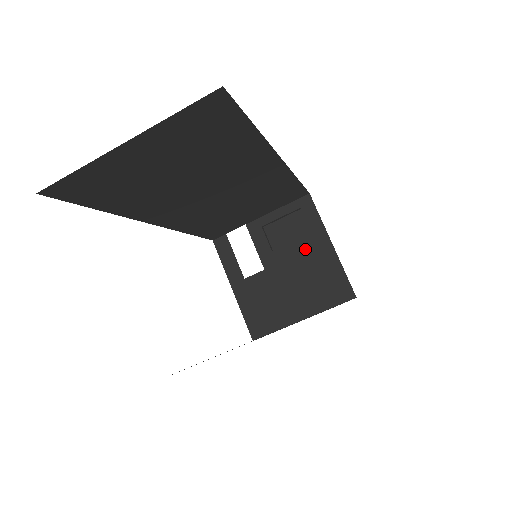
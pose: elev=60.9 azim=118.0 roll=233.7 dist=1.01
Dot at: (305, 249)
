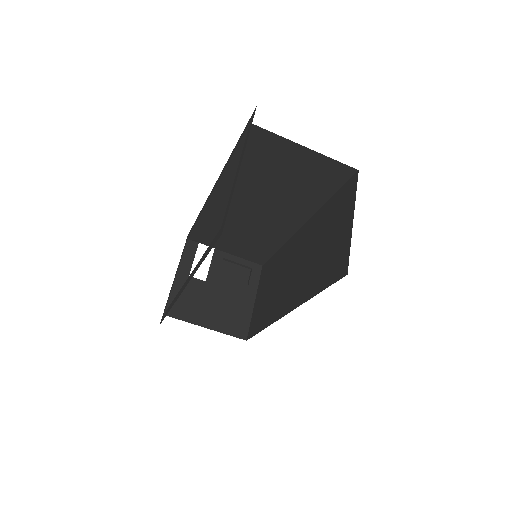
Dot at: (238, 291)
